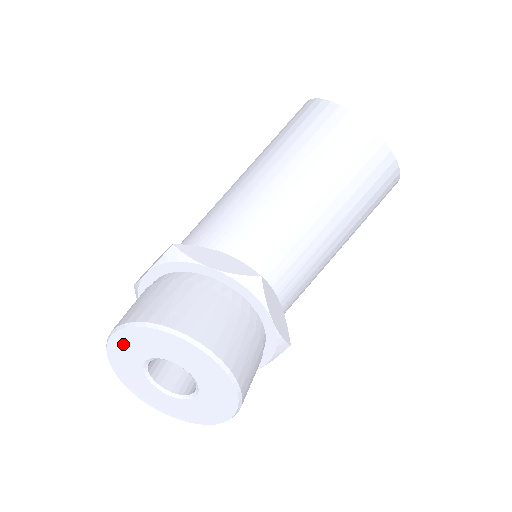
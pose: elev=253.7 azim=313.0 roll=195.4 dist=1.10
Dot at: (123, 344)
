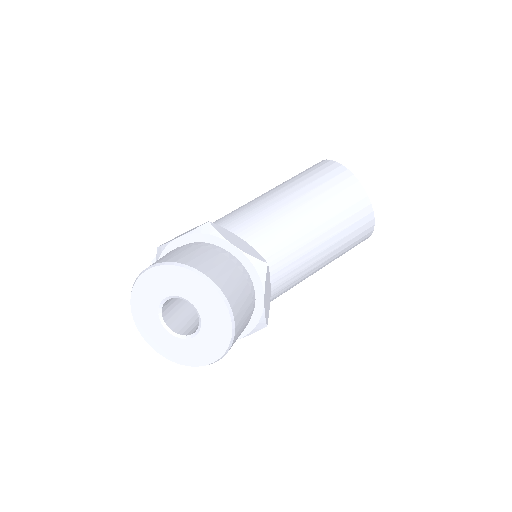
Dot at: (154, 279)
